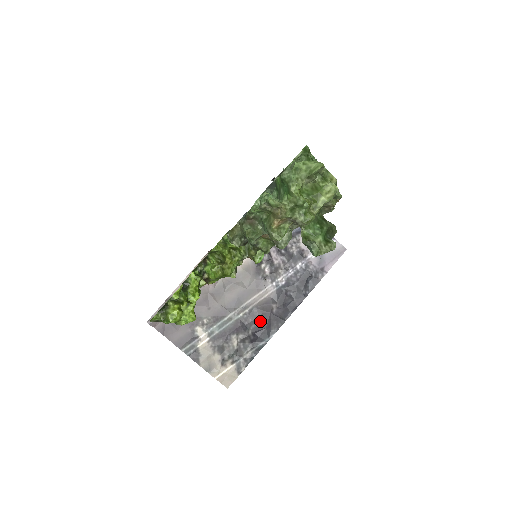
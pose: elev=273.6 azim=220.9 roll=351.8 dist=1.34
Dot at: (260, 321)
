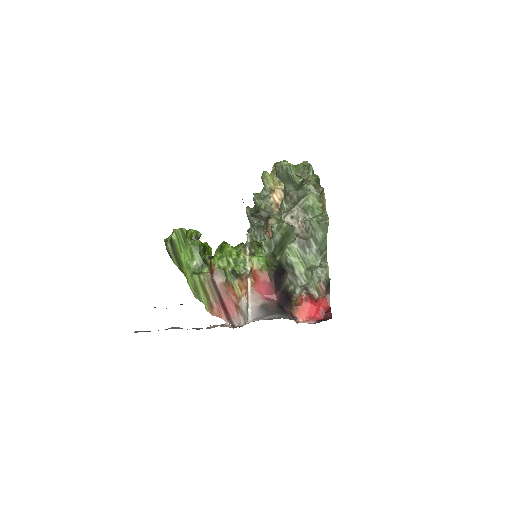
Dot at: occluded
